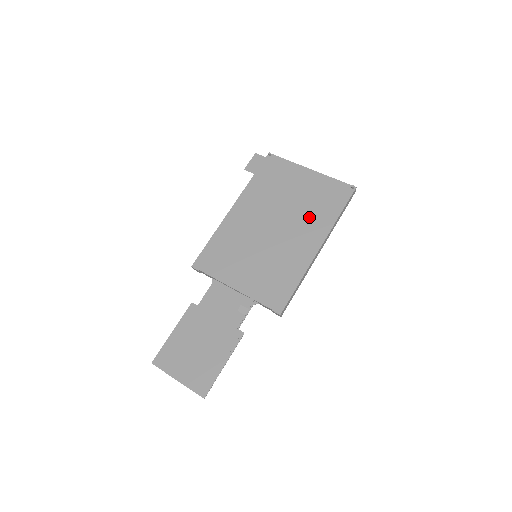
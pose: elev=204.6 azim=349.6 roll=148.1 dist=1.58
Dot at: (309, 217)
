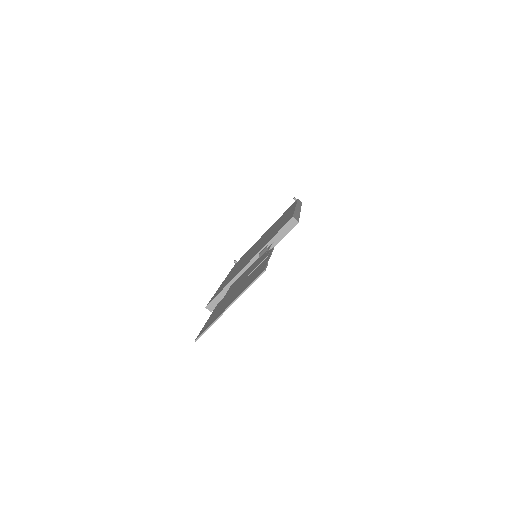
Dot at: occluded
